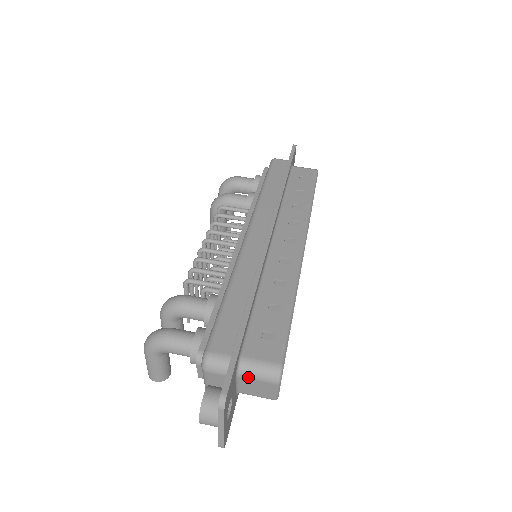
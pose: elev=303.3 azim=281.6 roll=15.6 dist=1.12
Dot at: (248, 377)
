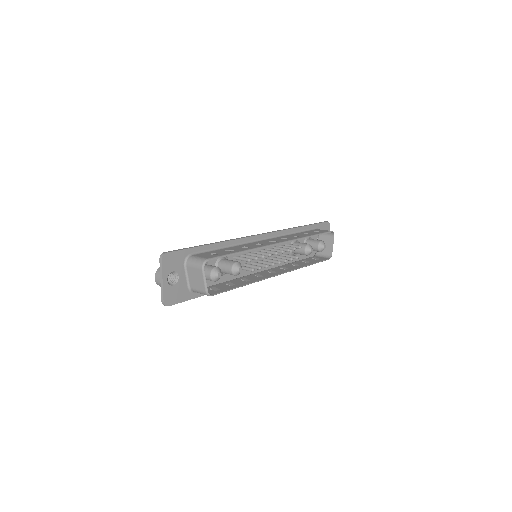
Dot at: (190, 265)
